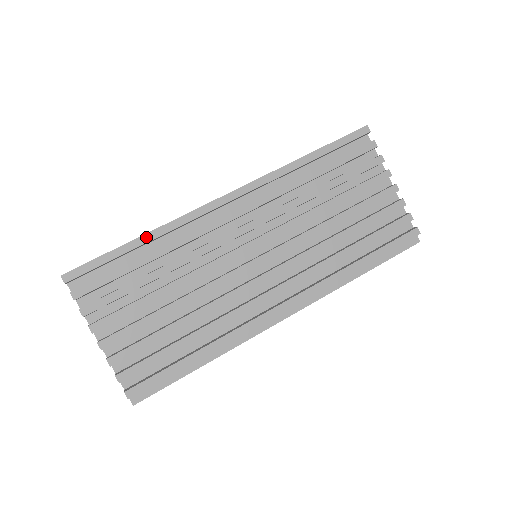
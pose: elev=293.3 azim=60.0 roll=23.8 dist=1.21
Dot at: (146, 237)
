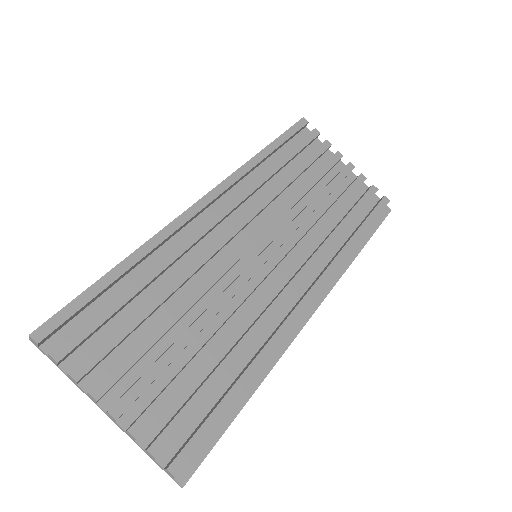
Dot at: (129, 260)
